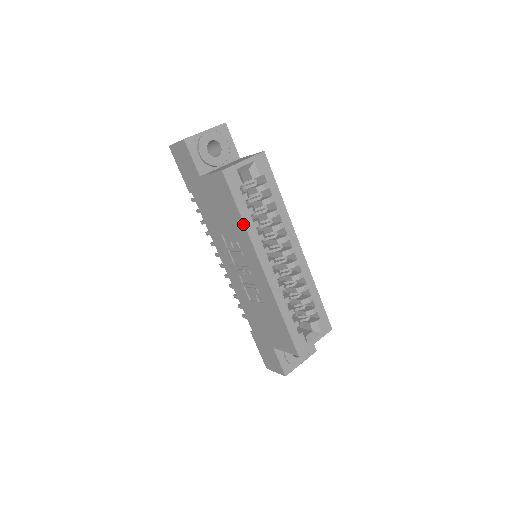
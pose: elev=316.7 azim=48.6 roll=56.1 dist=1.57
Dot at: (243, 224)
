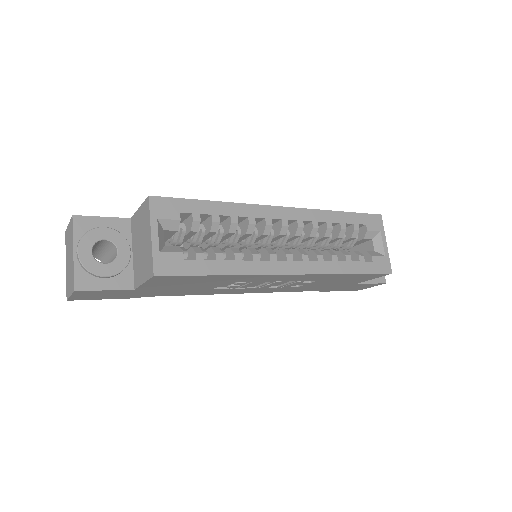
Dot at: (231, 276)
